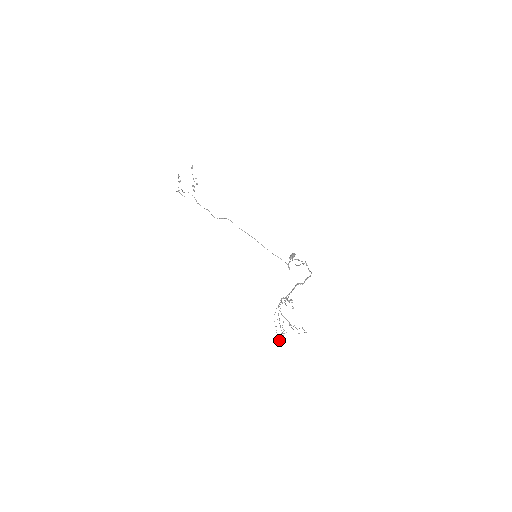
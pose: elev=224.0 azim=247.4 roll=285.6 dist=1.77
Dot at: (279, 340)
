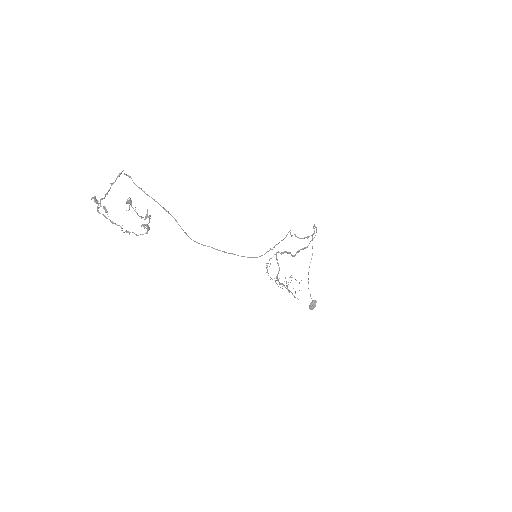
Dot at: occluded
